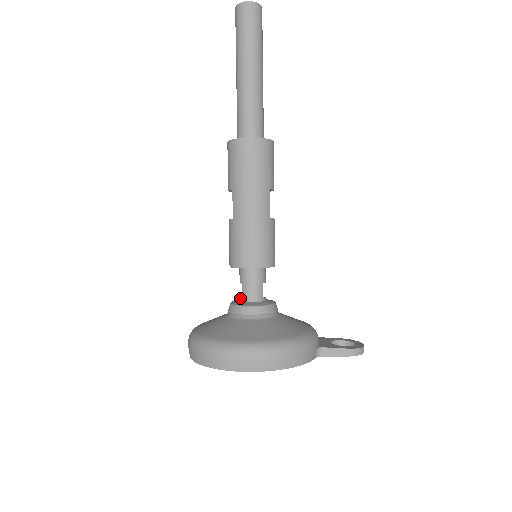
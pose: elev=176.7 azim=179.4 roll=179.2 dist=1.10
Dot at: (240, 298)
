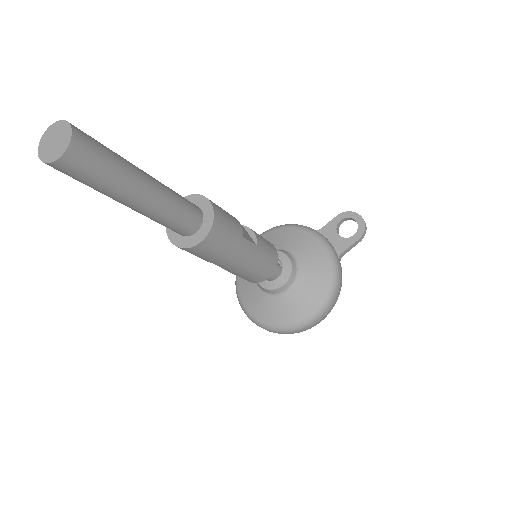
Dot at: occluded
